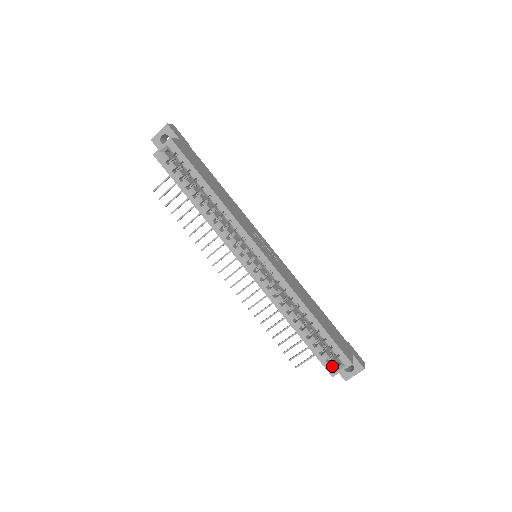
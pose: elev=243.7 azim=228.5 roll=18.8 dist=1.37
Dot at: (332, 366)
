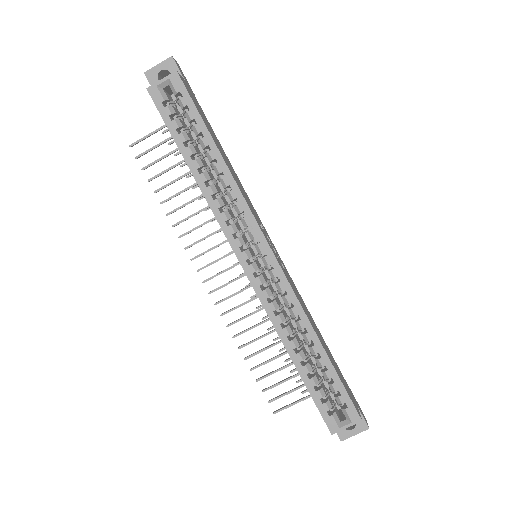
Dot at: (334, 420)
